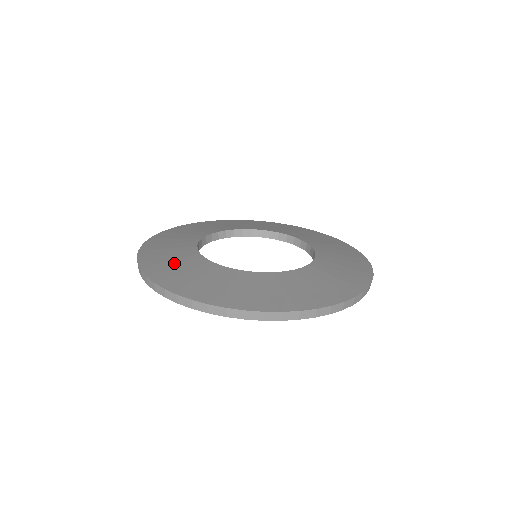
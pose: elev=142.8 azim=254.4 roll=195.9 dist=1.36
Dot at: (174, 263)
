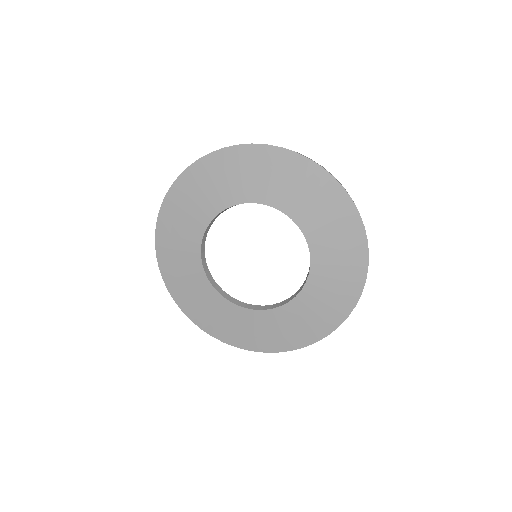
Dot at: (181, 270)
